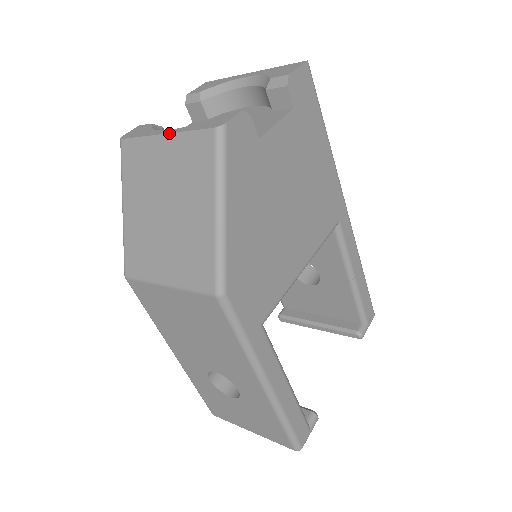
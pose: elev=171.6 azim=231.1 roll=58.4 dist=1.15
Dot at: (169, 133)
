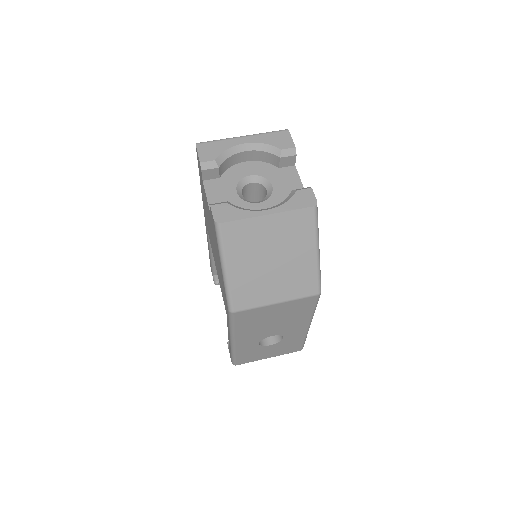
Dot at: (274, 213)
